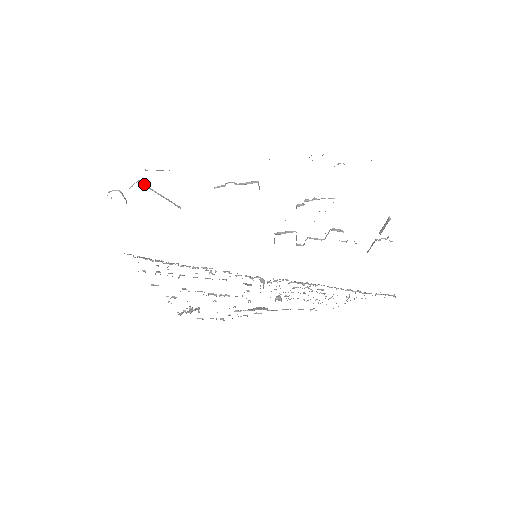
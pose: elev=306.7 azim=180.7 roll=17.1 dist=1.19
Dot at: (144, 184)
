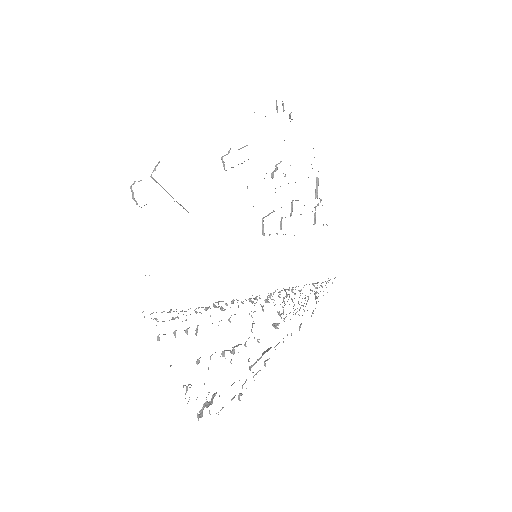
Dot at: occluded
